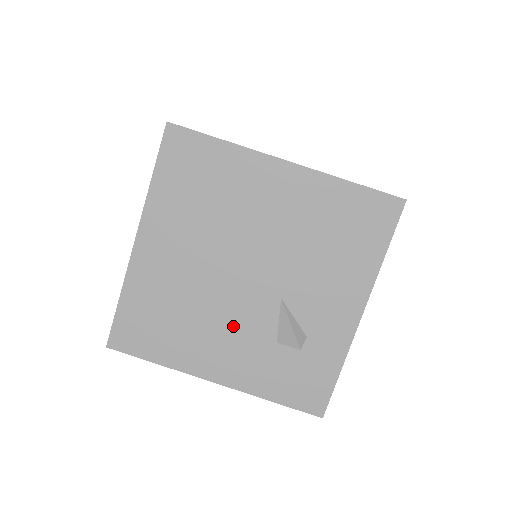
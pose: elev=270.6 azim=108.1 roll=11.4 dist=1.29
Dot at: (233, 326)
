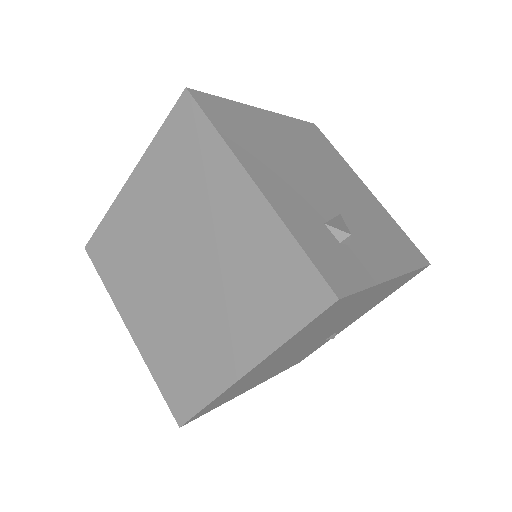
Dot at: (297, 185)
